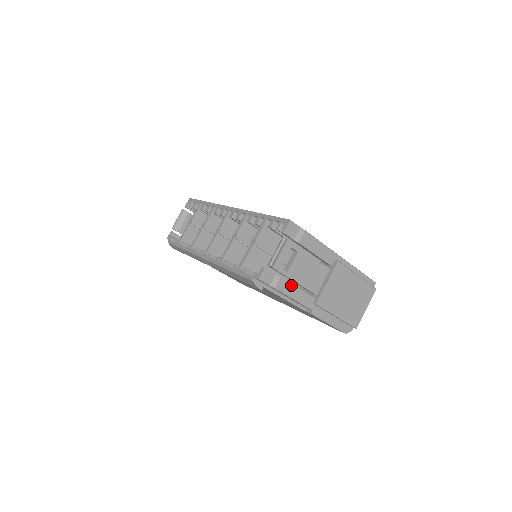
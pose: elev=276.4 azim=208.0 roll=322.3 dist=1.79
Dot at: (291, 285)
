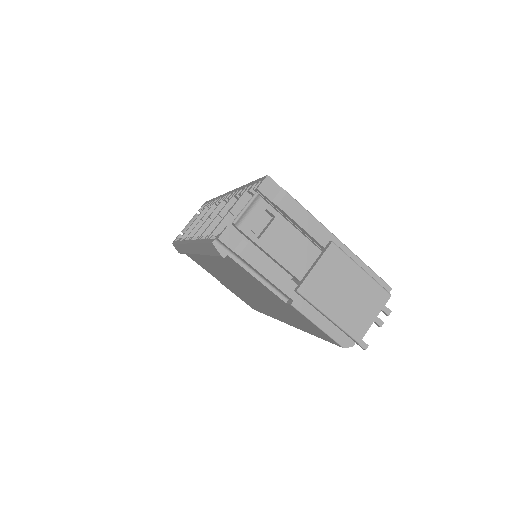
Dot at: (263, 257)
